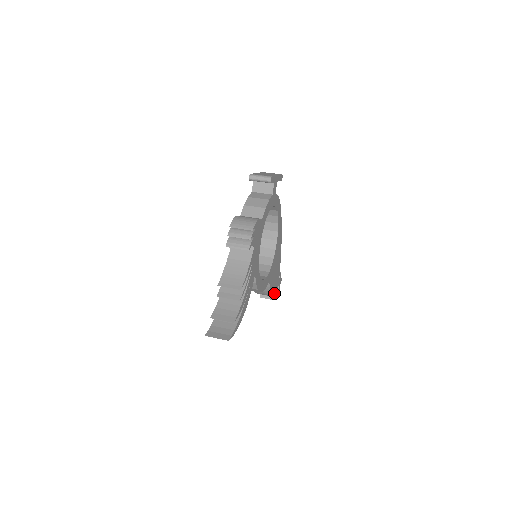
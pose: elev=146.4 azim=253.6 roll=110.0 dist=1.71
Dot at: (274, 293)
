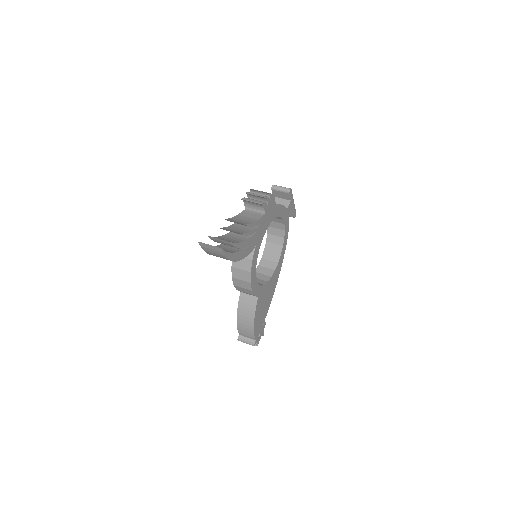
Dot at: (255, 330)
